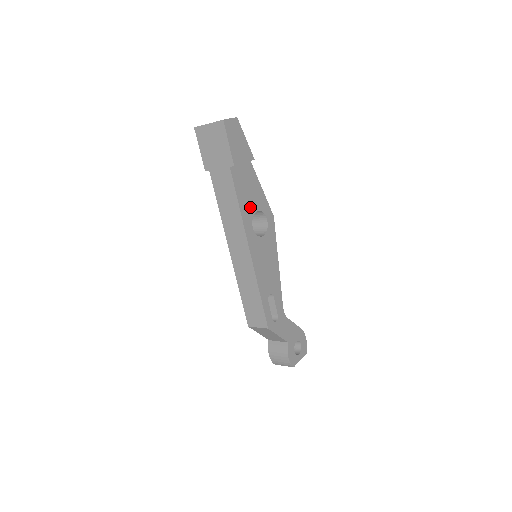
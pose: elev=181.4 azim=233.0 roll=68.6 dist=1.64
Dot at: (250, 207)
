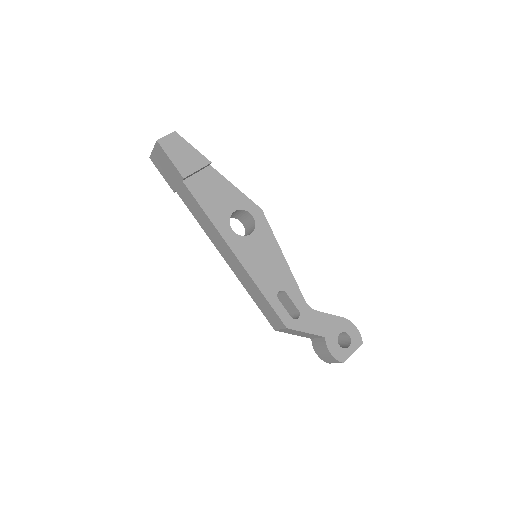
Dot at: (223, 211)
